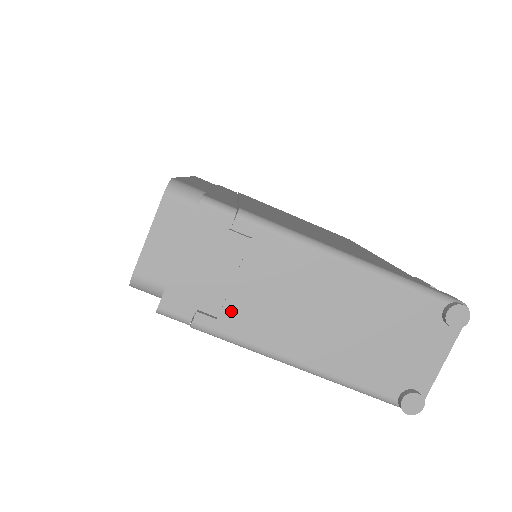
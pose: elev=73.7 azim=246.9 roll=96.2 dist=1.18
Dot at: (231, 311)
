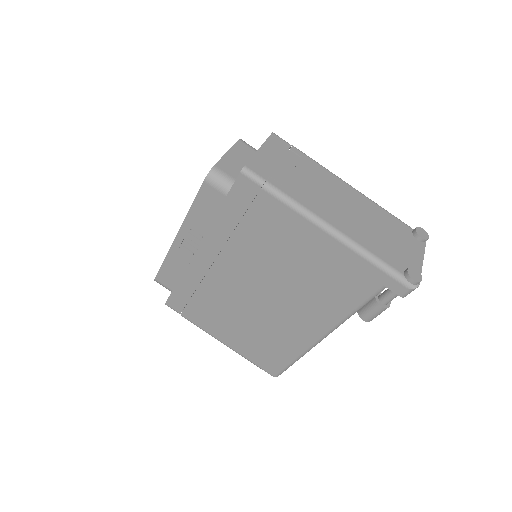
Dot at: (291, 185)
